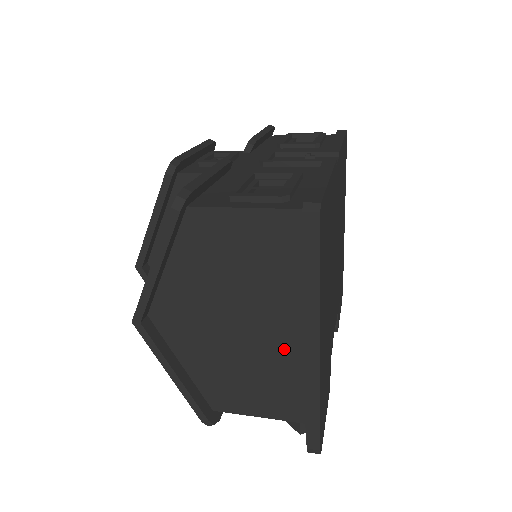
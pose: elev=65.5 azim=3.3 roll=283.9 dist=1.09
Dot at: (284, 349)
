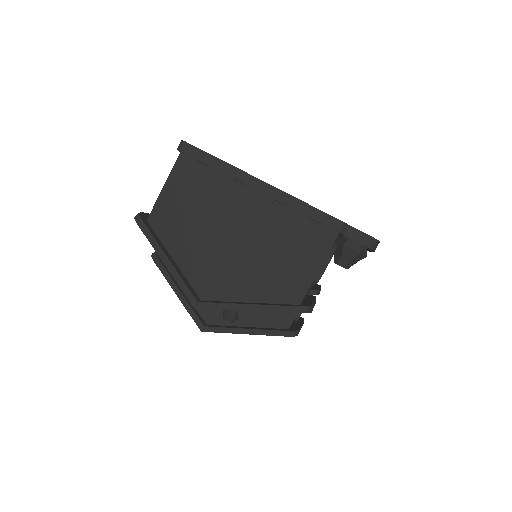
Dot at: (267, 214)
